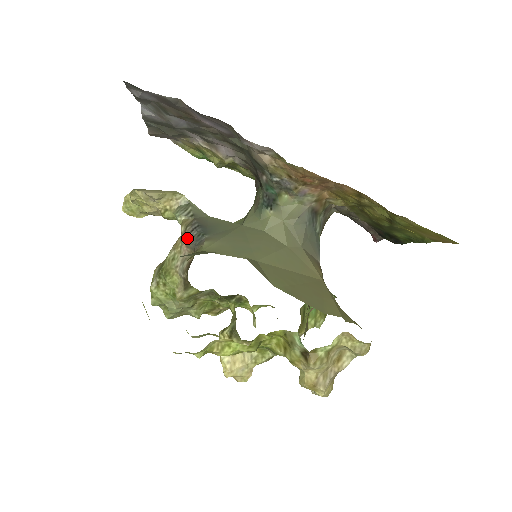
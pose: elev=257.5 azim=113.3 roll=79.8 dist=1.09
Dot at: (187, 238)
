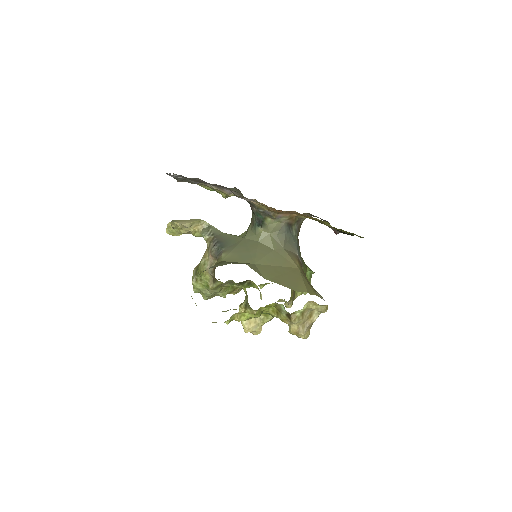
Dot at: (211, 251)
